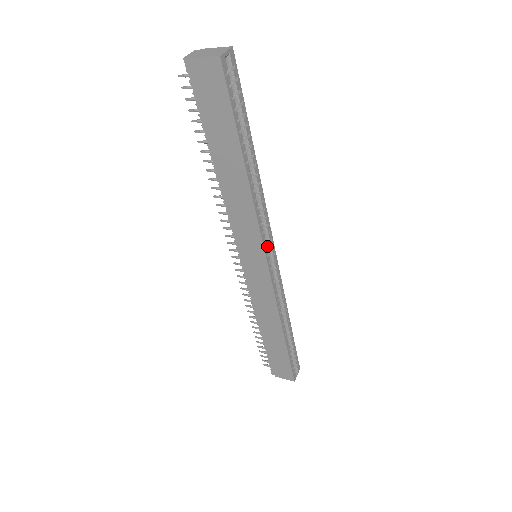
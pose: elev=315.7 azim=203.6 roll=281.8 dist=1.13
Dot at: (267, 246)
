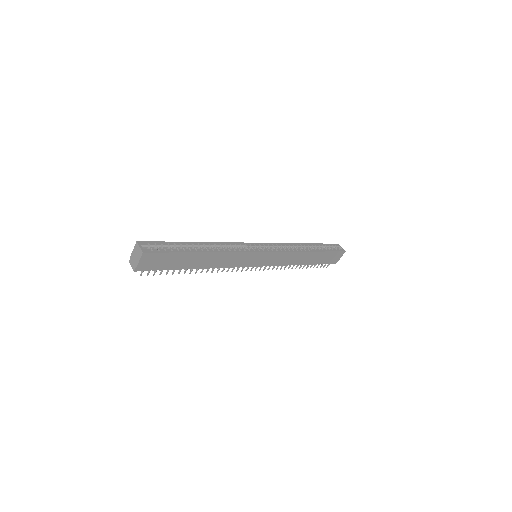
Dot at: (253, 248)
